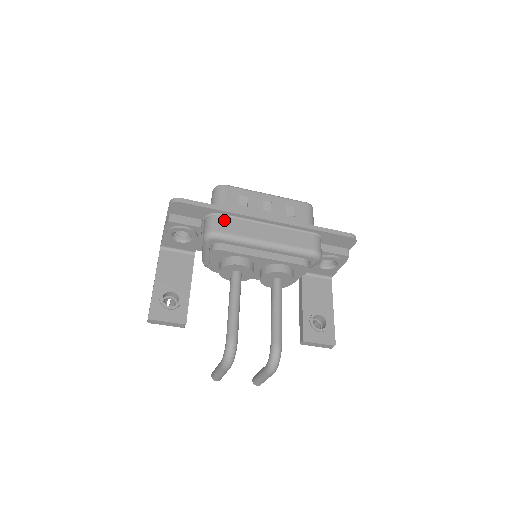
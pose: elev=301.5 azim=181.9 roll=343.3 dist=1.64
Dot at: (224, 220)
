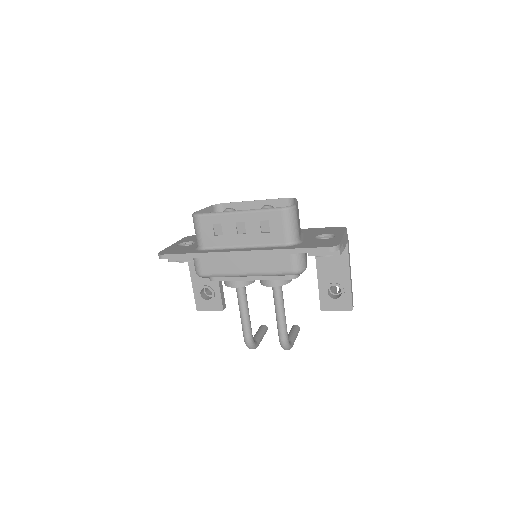
Dot at: (204, 261)
